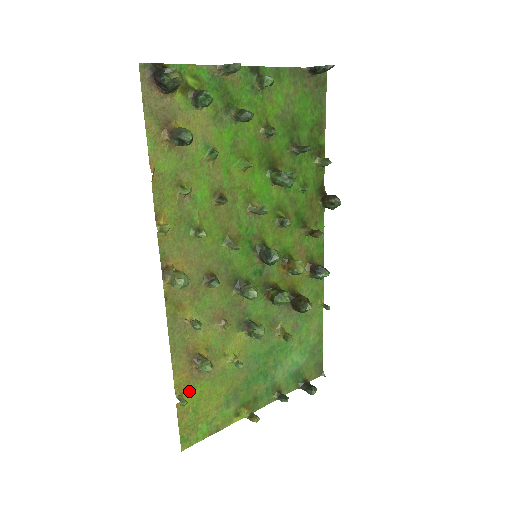
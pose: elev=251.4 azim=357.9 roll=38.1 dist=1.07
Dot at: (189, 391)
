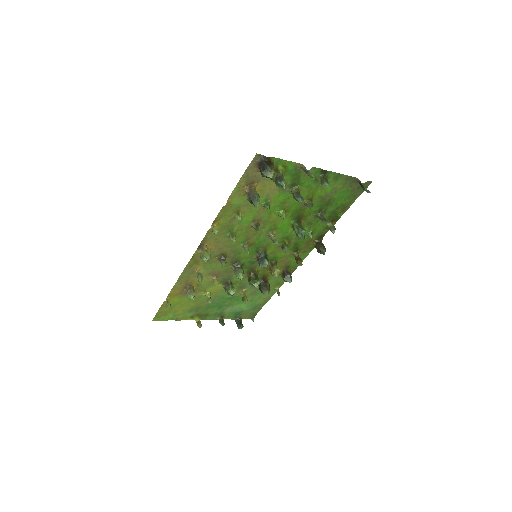
Dot at: (175, 298)
